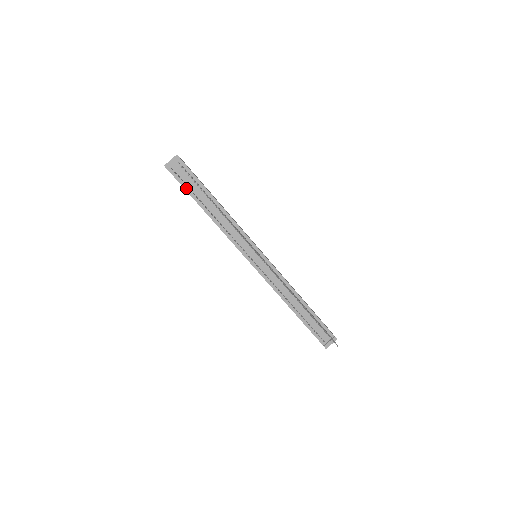
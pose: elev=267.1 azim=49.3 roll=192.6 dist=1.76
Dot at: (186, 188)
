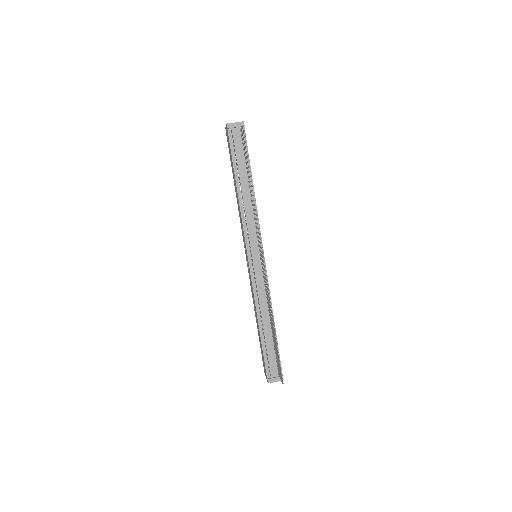
Dot at: (233, 155)
